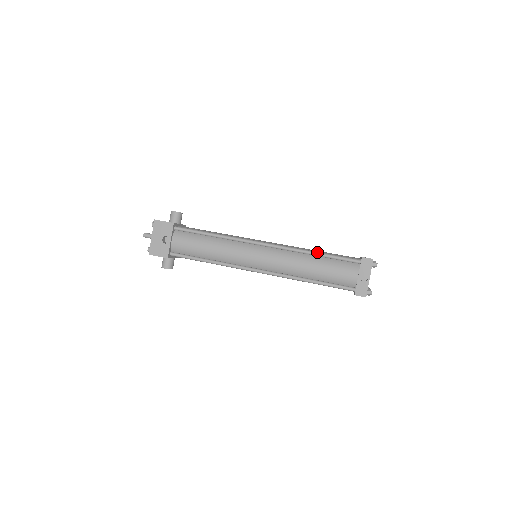
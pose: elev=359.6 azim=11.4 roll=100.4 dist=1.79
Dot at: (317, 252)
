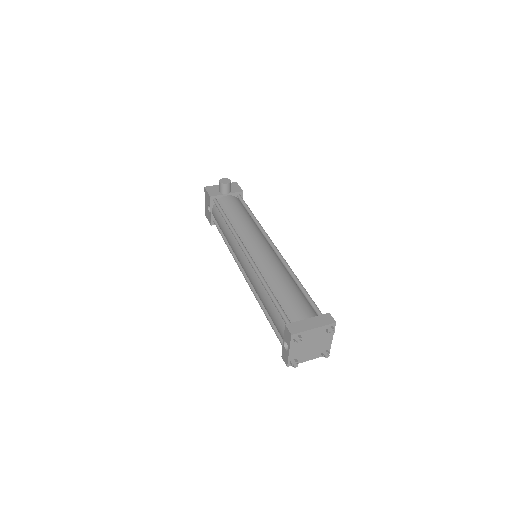
Dot at: (268, 289)
